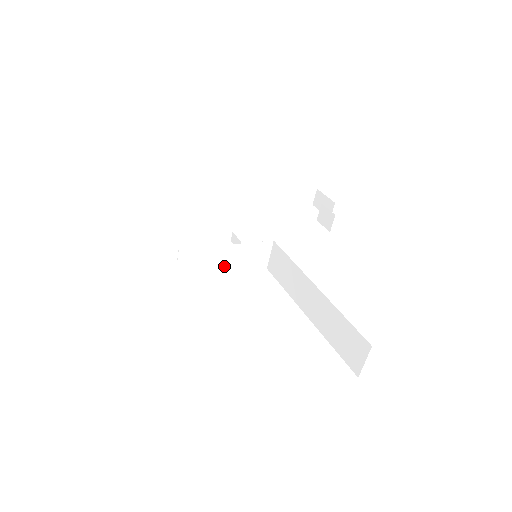
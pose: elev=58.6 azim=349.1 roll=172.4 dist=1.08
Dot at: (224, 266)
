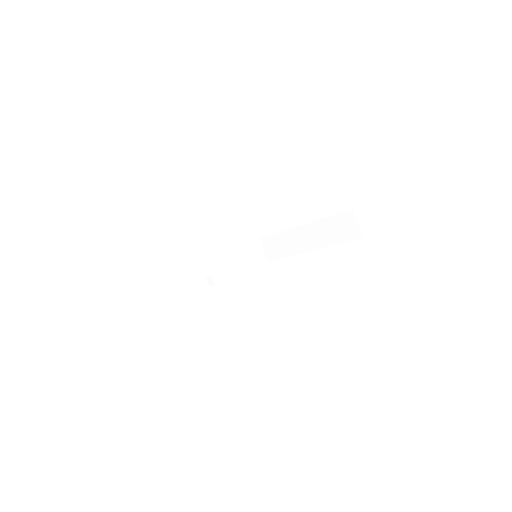
Dot at: (241, 267)
